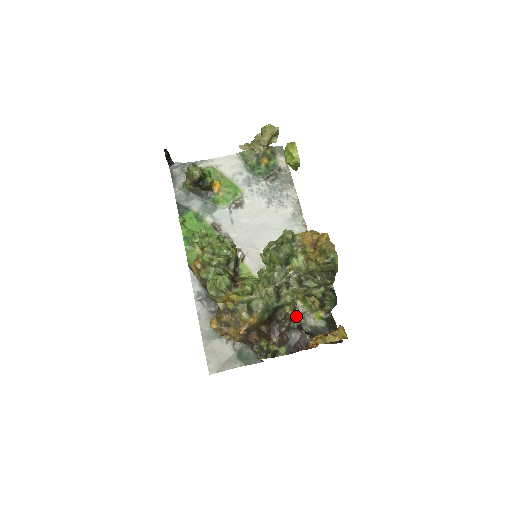
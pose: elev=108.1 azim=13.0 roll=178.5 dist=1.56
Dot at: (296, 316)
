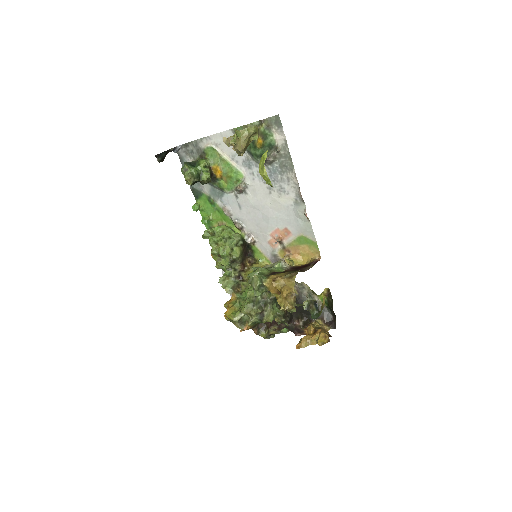
Dot at: (284, 321)
